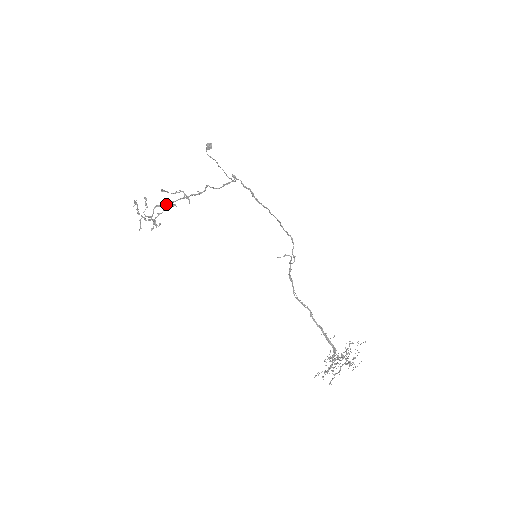
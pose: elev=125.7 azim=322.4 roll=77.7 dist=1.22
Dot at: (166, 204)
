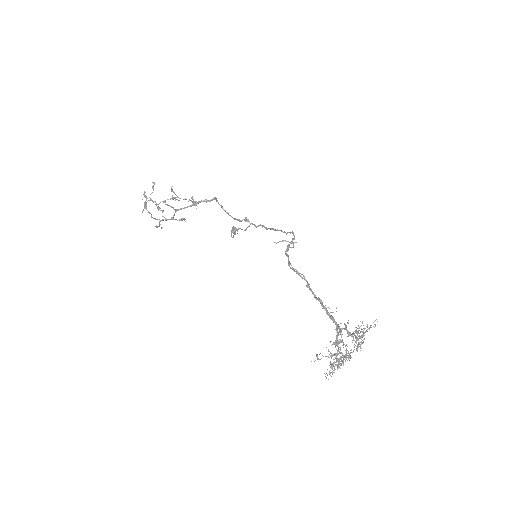
Dot at: occluded
